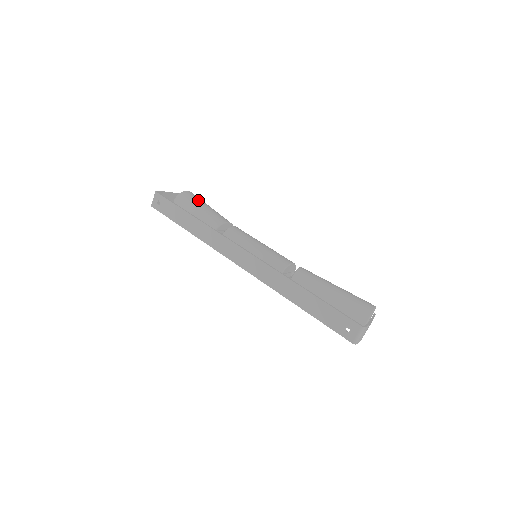
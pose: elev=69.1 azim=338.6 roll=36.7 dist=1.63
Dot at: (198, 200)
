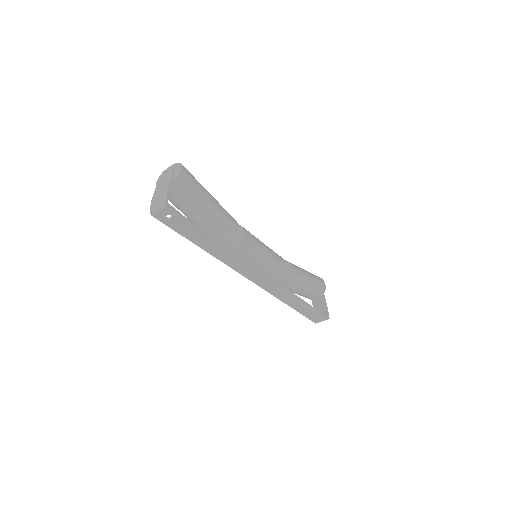
Dot at: (201, 191)
